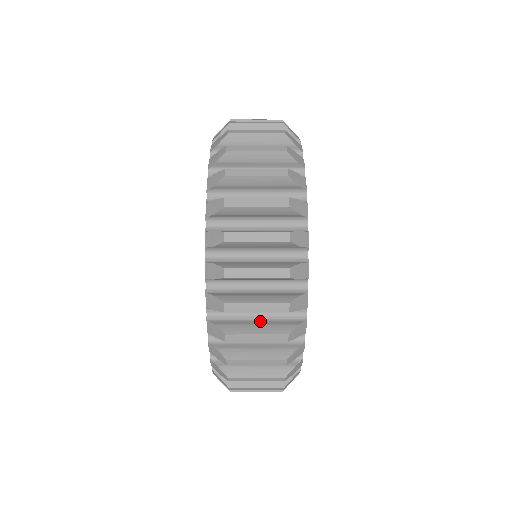
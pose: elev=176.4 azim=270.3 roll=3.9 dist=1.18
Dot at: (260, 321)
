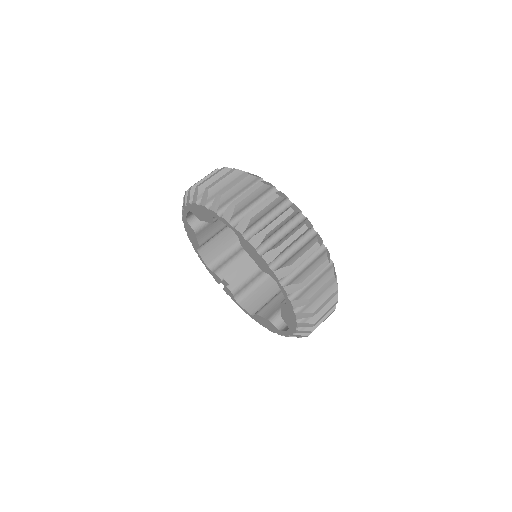
Dot at: occluded
